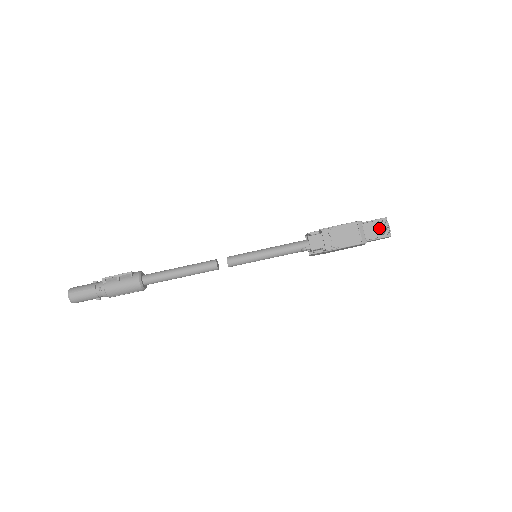
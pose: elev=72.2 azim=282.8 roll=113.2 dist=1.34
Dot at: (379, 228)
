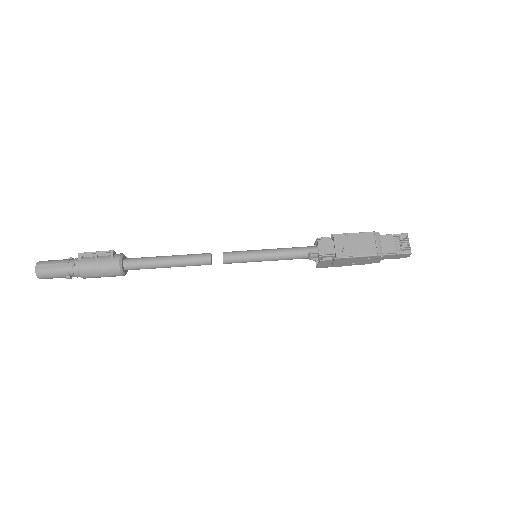
Dot at: (398, 243)
